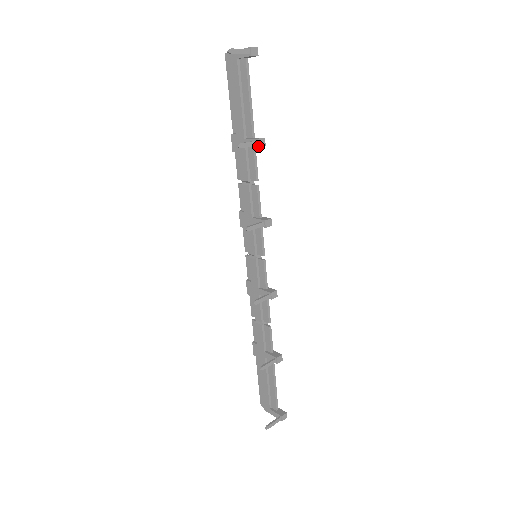
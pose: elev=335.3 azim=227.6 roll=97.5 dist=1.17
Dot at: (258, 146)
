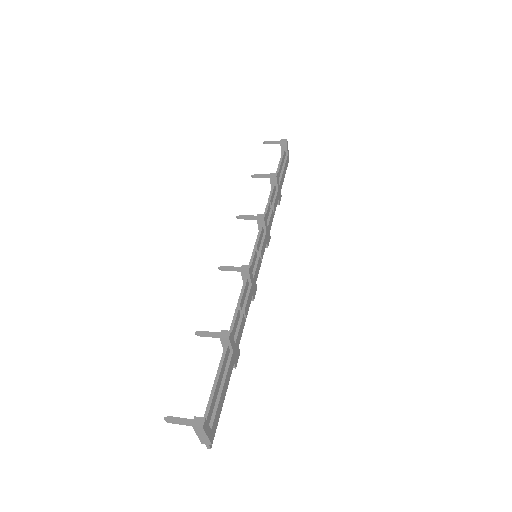
Dot at: (269, 176)
